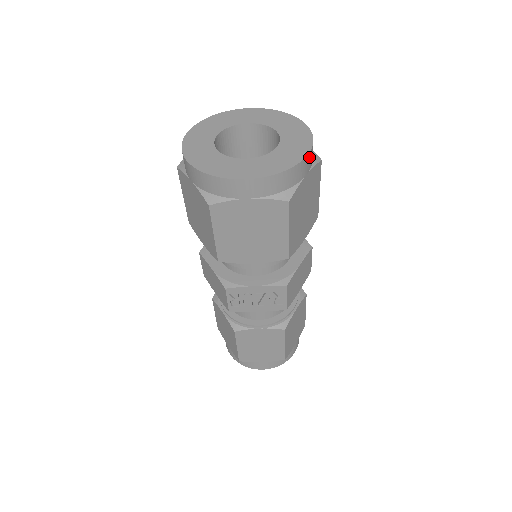
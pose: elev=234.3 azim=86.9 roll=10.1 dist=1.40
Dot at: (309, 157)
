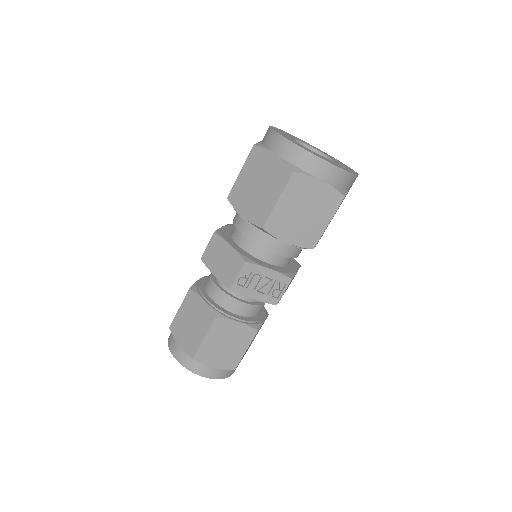
Dot at: occluded
